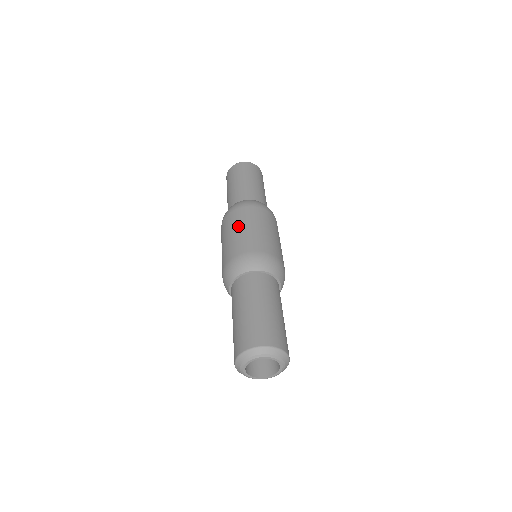
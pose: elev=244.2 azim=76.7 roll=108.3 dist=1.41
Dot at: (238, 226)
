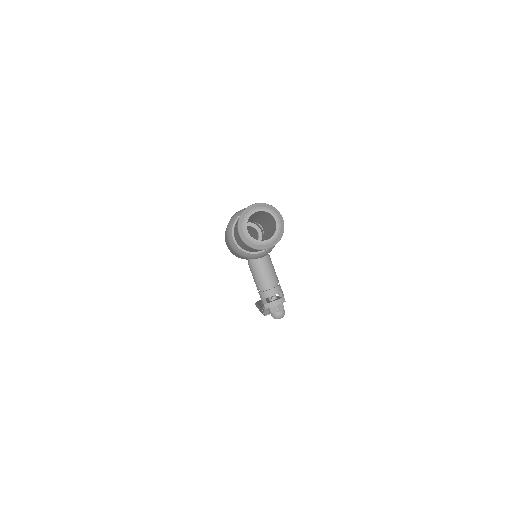
Dot at: occluded
